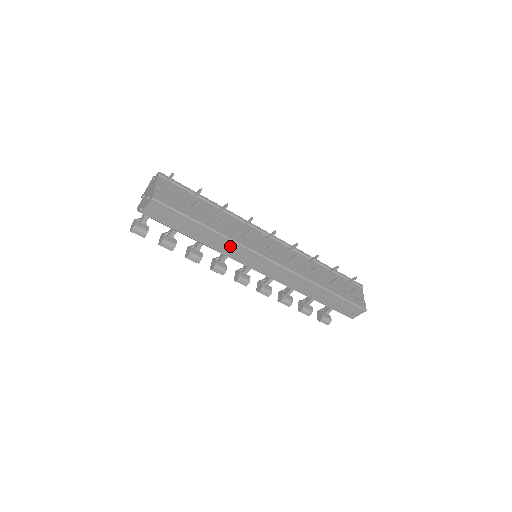
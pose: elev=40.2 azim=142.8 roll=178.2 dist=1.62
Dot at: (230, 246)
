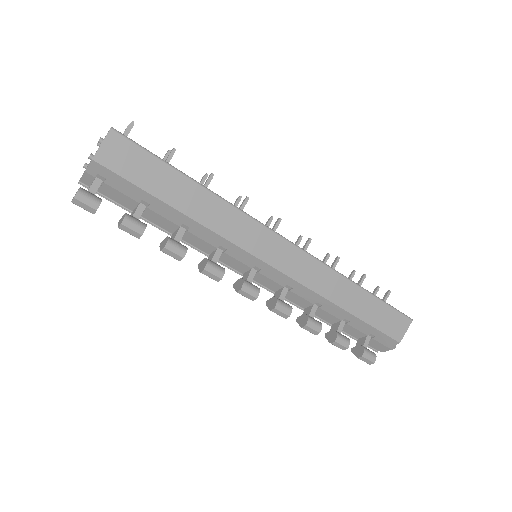
Dot at: (227, 215)
